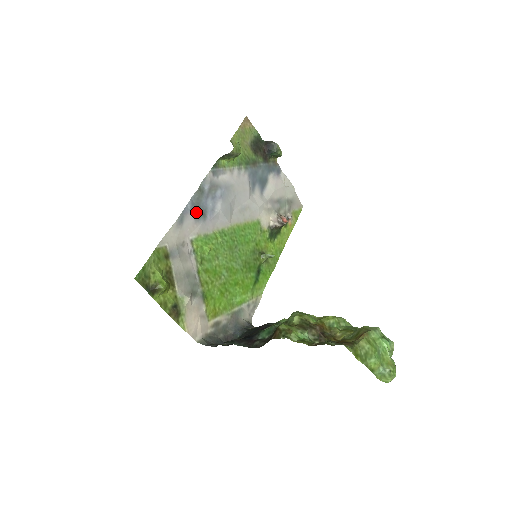
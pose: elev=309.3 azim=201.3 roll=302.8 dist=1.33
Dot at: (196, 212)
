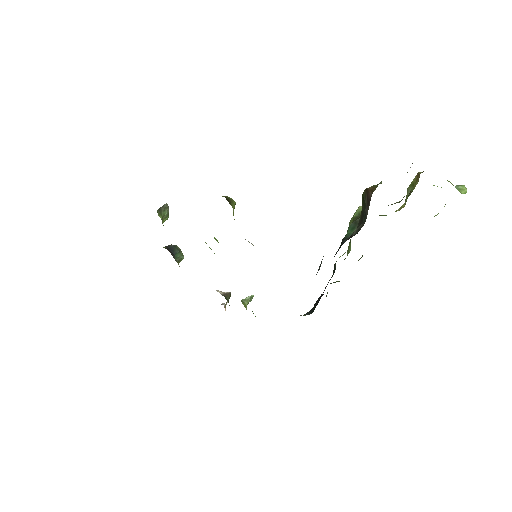
Dot at: occluded
